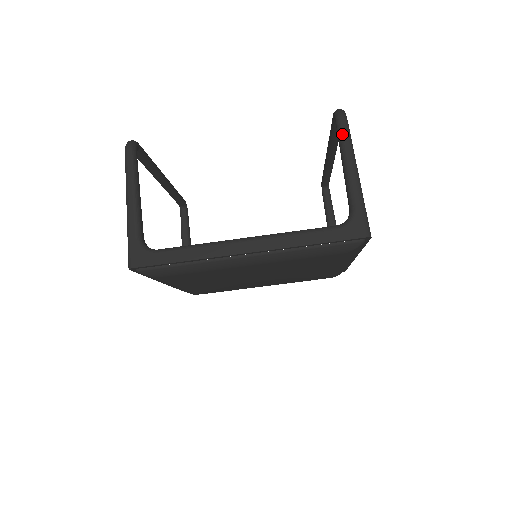
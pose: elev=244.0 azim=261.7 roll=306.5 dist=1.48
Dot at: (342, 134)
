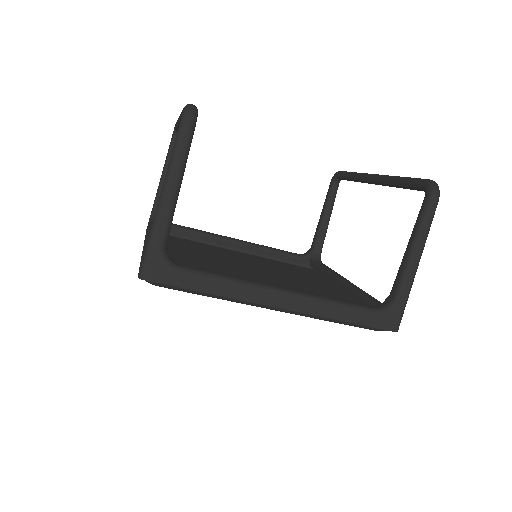
Dot at: (427, 218)
